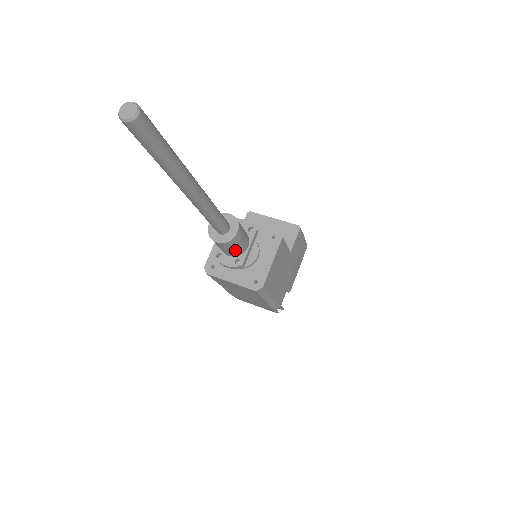
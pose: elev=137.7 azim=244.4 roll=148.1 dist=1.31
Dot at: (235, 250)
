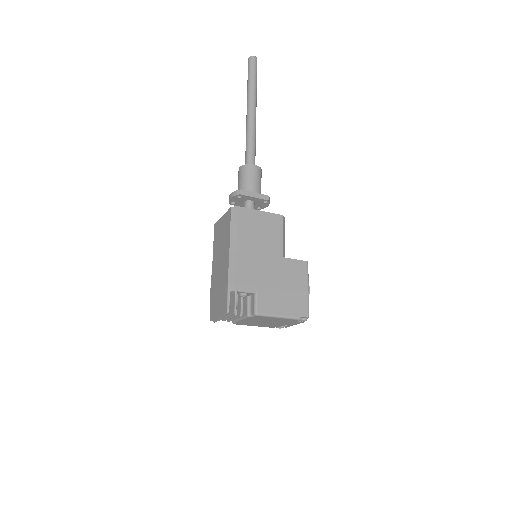
Dot at: (245, 182)
